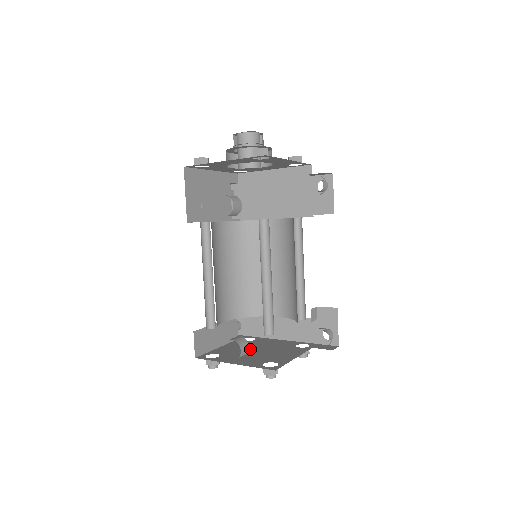
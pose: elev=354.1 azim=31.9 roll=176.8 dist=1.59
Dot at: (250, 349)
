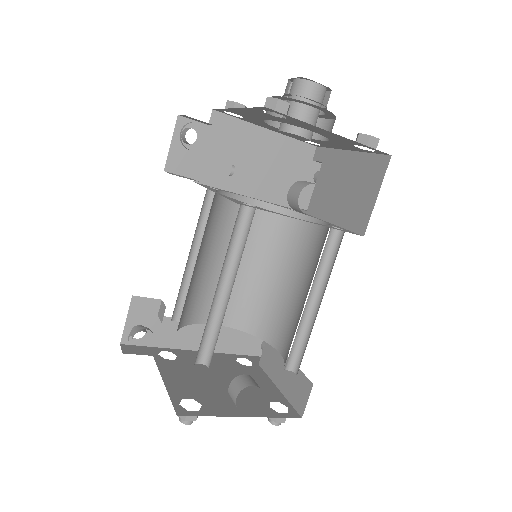
Dot at: (208, 378)
